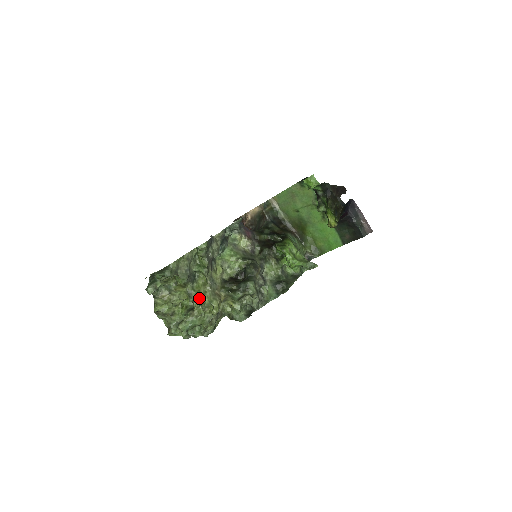
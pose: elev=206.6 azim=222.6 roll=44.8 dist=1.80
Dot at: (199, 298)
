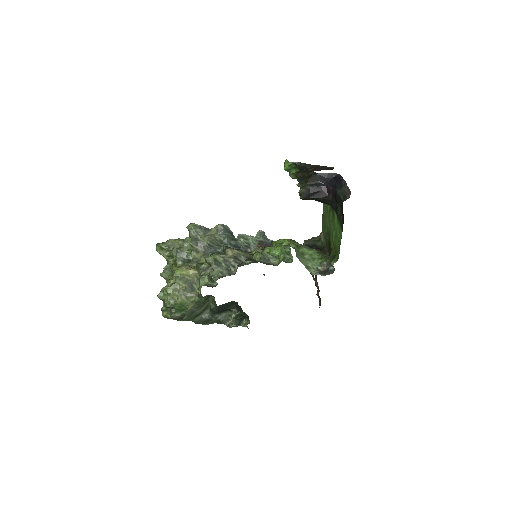
Dot at: occluded
